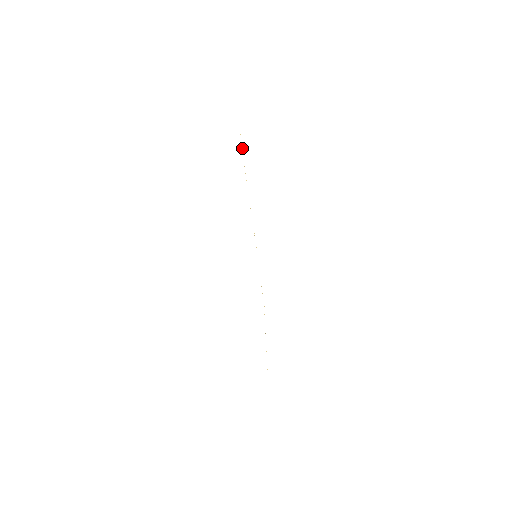
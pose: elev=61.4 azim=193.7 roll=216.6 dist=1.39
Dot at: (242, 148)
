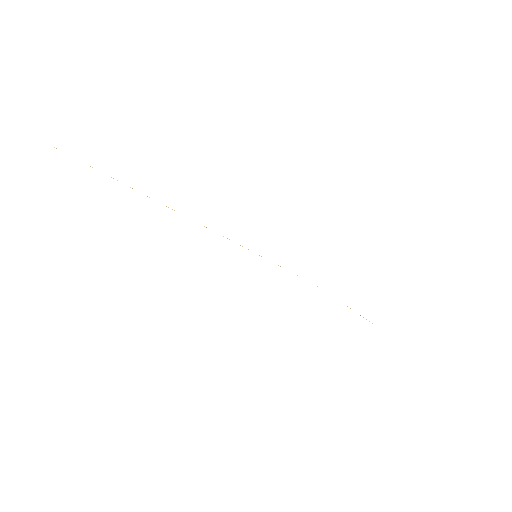
Dot at: occluded
